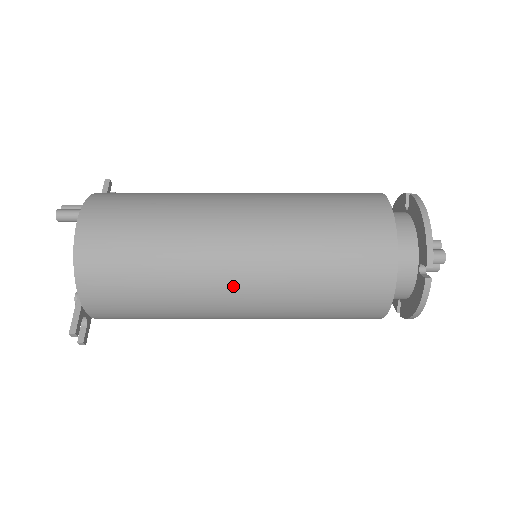
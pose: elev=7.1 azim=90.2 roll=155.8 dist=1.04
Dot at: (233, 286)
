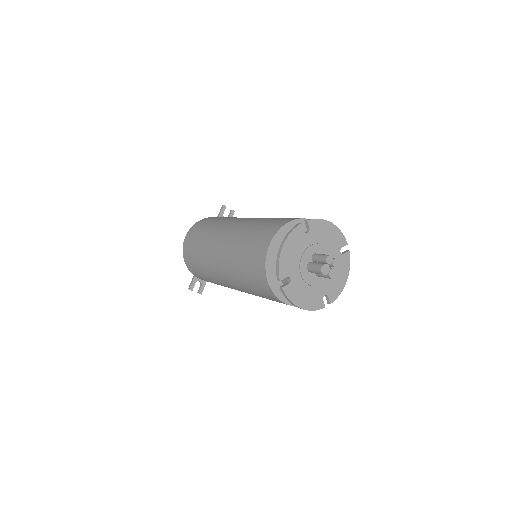
Dot at: (222, 277)
